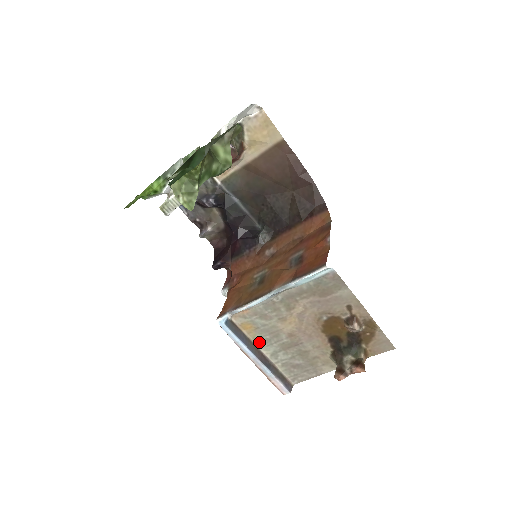
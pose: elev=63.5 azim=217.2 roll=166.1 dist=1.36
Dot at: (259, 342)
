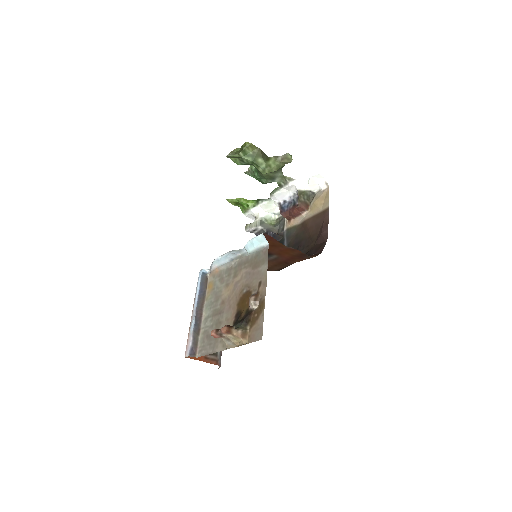
Dot at: (207, 303)
